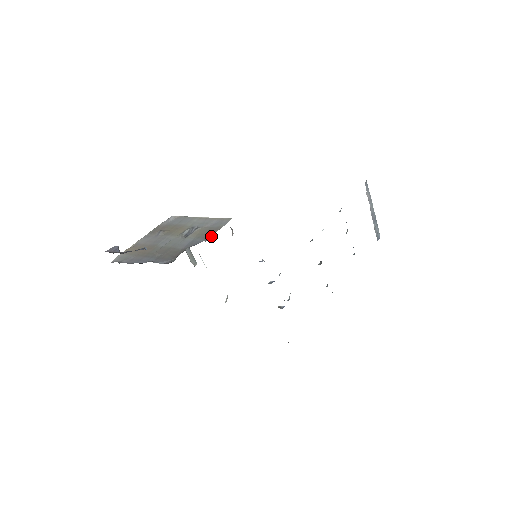
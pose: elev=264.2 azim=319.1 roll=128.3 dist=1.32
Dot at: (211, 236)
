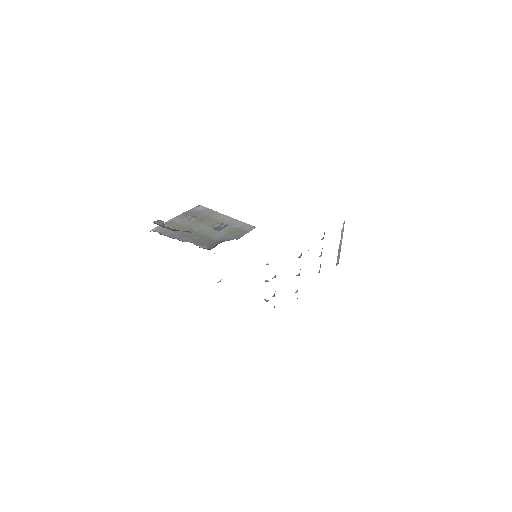
Dot at: occluded
